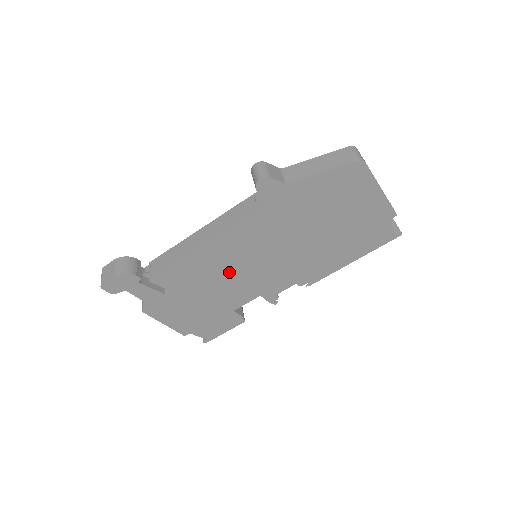
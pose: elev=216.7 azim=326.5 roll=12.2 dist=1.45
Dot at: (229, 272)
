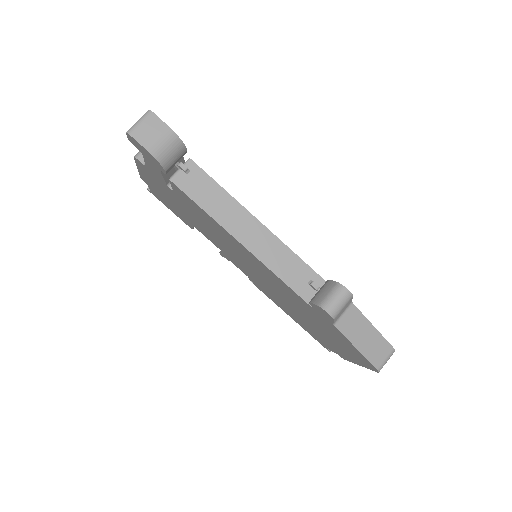
Dot at: (226, 243)
